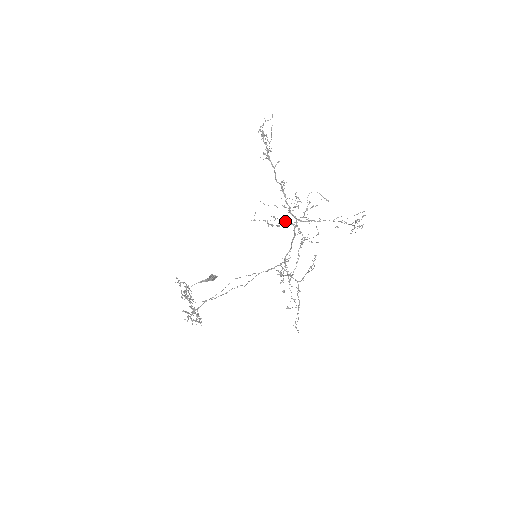
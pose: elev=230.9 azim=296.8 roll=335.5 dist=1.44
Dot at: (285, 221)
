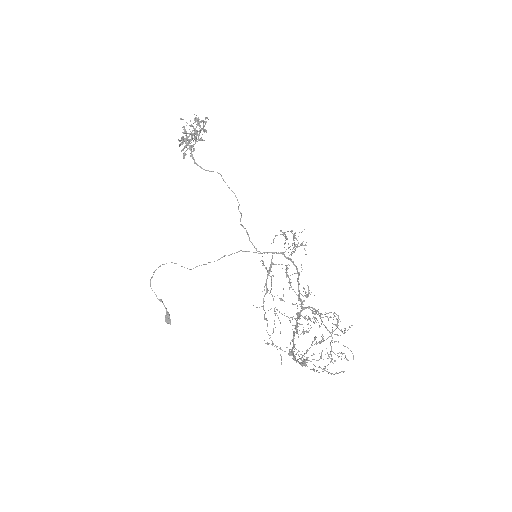
Dot at: occluded
